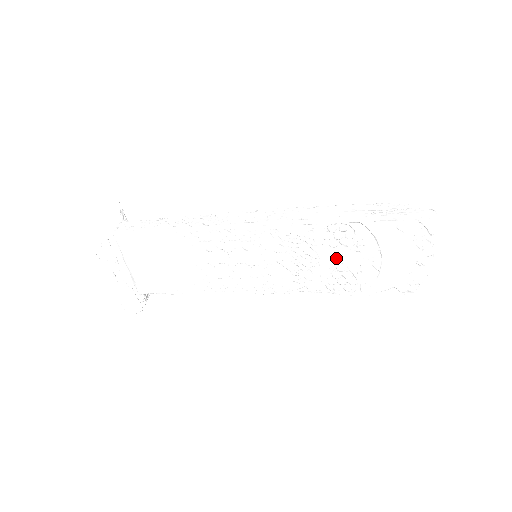
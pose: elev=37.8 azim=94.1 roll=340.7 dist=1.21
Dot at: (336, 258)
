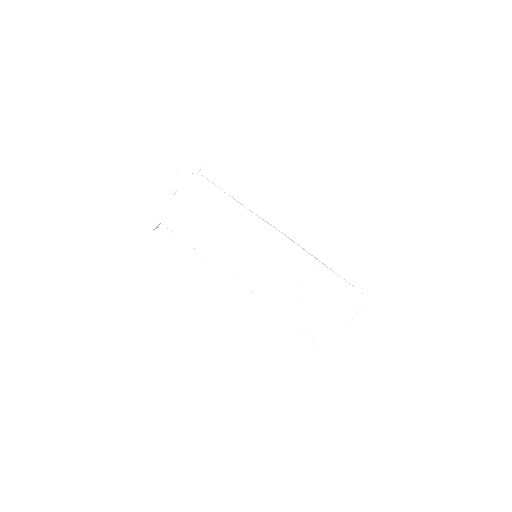
Dot at: (302, 289)
